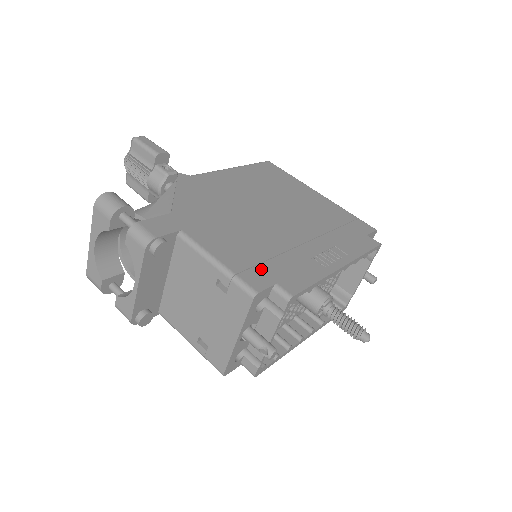
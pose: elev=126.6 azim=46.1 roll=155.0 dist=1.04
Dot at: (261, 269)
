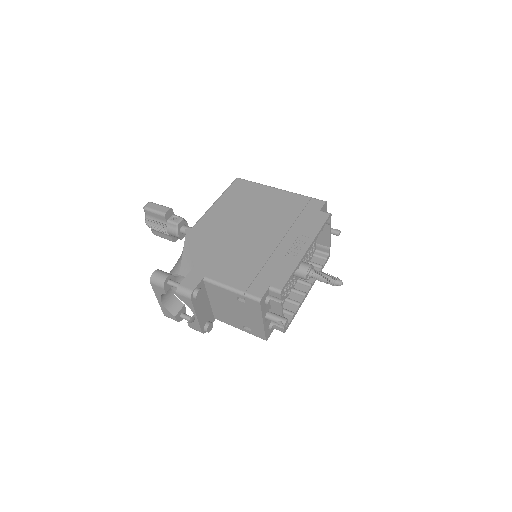
Dot at: (258, 280)
